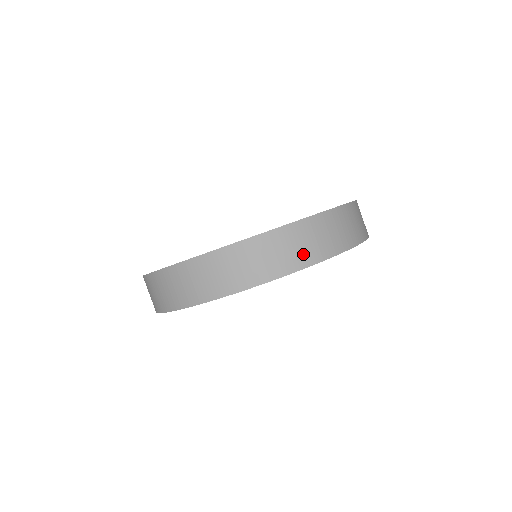
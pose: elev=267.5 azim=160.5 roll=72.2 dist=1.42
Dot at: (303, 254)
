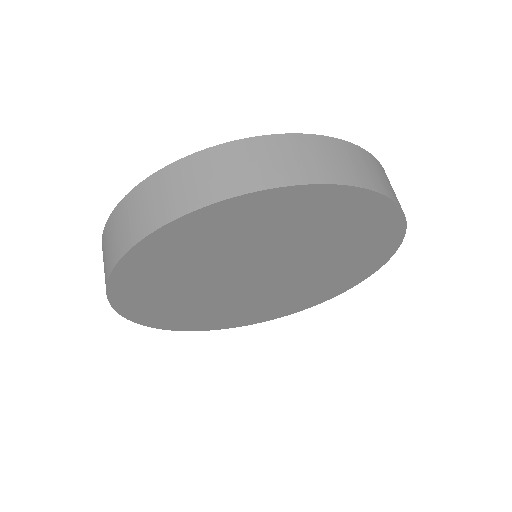
Dot at: (315, 168)
